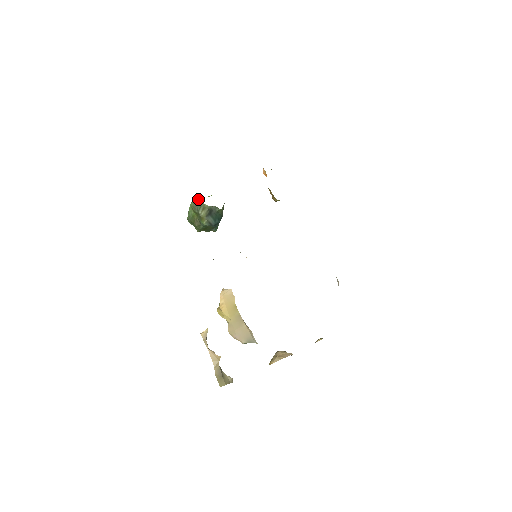
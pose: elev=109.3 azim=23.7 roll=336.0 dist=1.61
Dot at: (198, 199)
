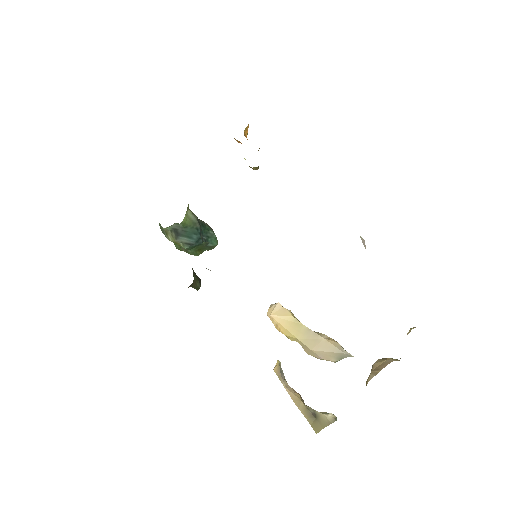
Dot at: (159, 224)
